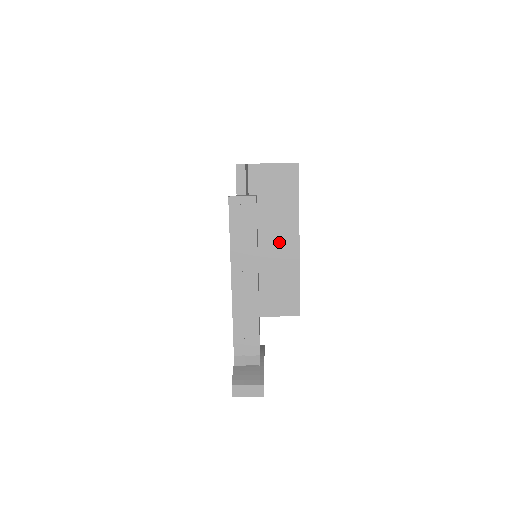
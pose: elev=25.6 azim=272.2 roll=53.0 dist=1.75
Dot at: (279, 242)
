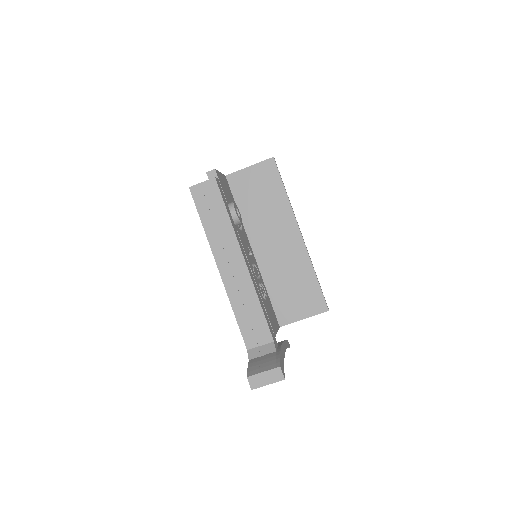
Dot at: (281, 240)
